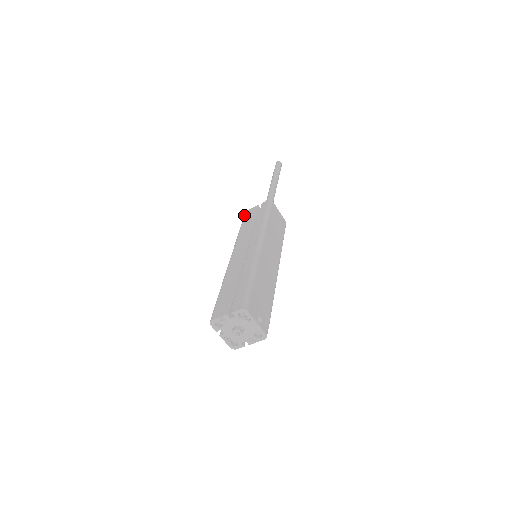
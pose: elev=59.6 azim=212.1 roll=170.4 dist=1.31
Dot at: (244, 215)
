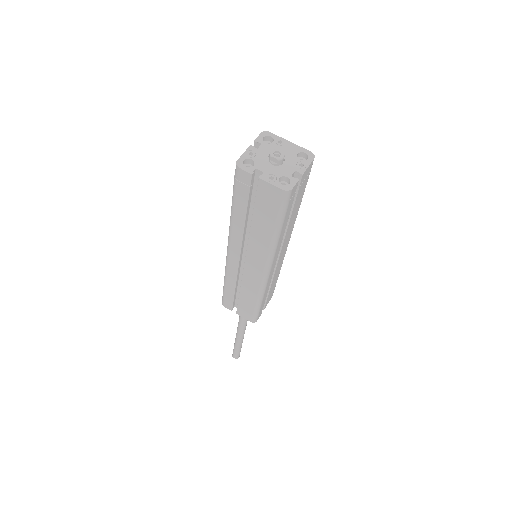
Dot at: (222, 299)
